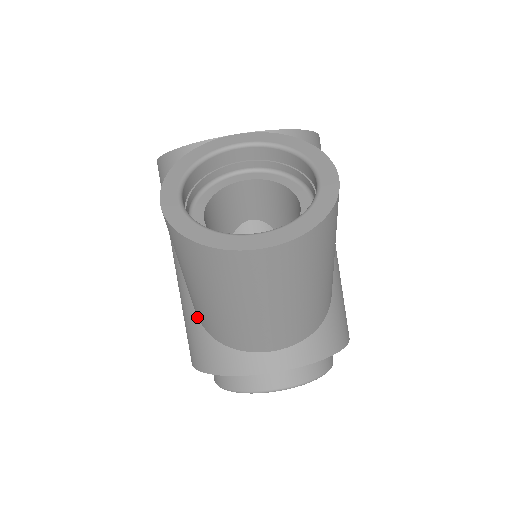
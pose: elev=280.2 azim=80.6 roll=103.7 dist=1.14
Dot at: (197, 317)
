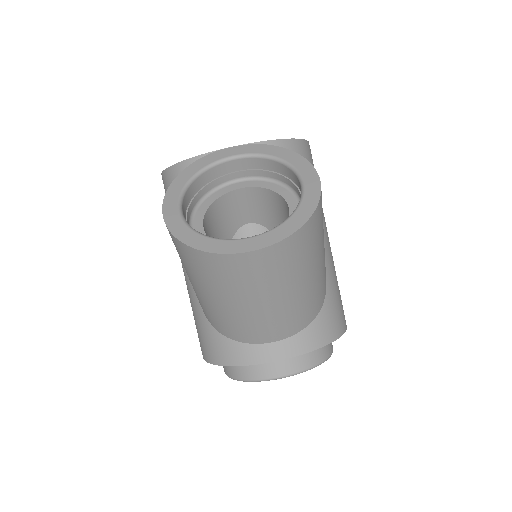
Dot at: (204, 314)
